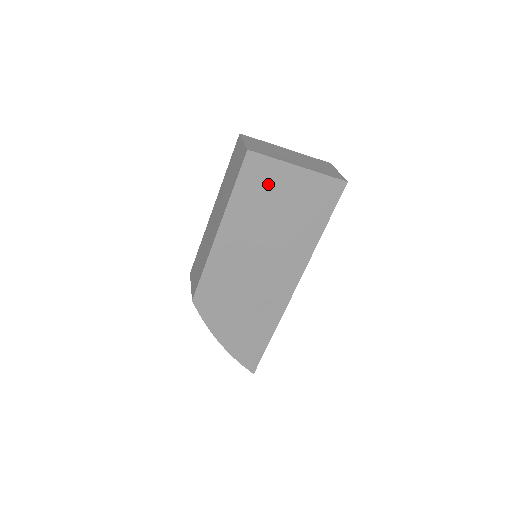
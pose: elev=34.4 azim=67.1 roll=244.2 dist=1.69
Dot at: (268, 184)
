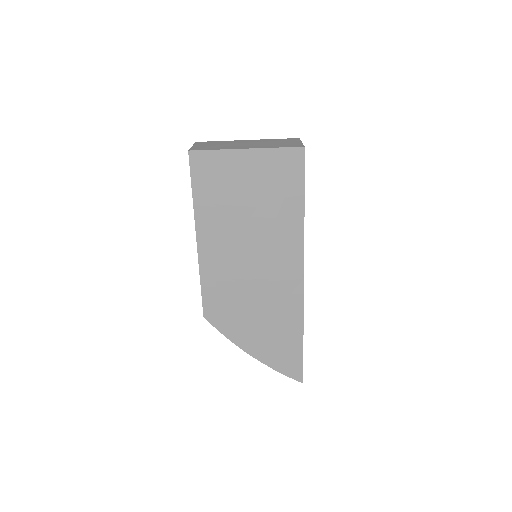
Dot at: (223, 177)
